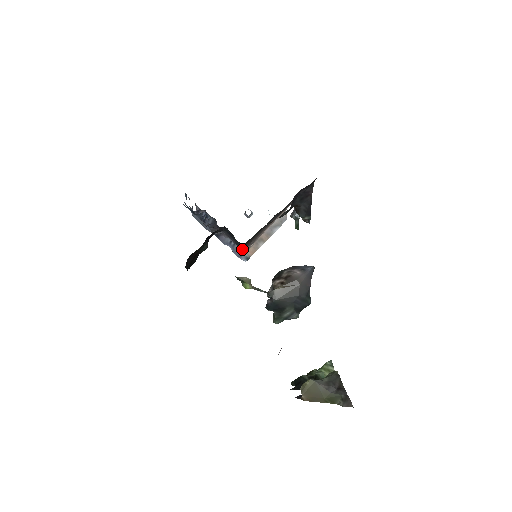
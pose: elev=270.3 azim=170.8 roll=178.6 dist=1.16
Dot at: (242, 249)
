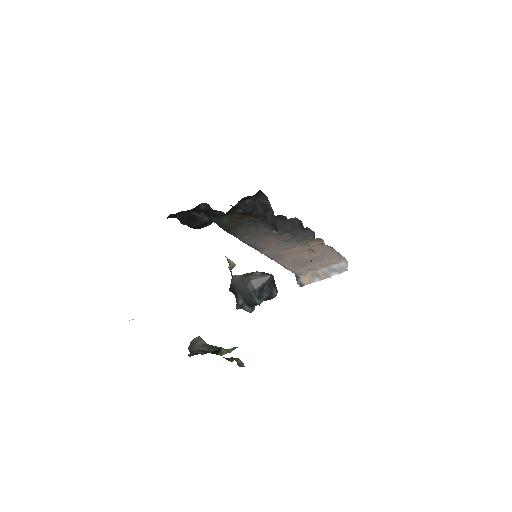
Dot at: (259, 251)
